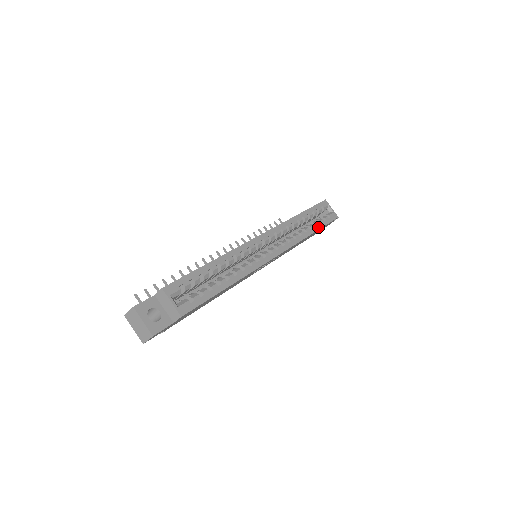
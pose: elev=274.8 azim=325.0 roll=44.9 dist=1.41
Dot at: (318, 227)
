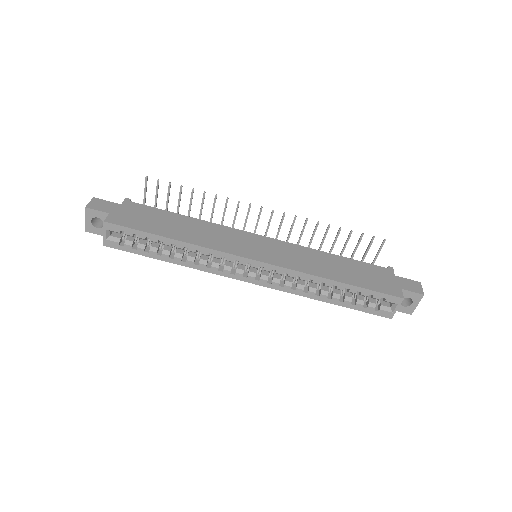
Dot at: (343, 304)
